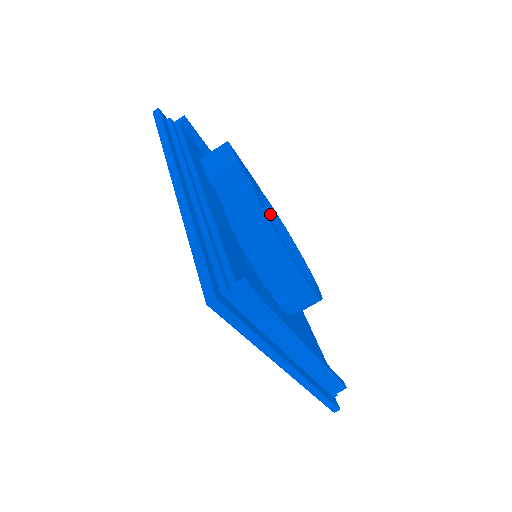
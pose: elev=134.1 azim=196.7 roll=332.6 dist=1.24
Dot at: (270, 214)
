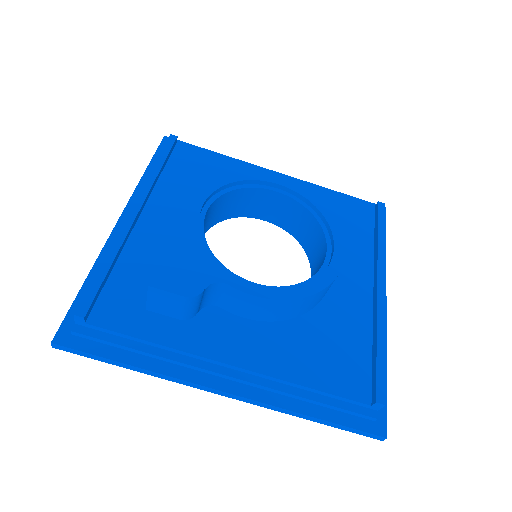
Dot at: (208, 208)
